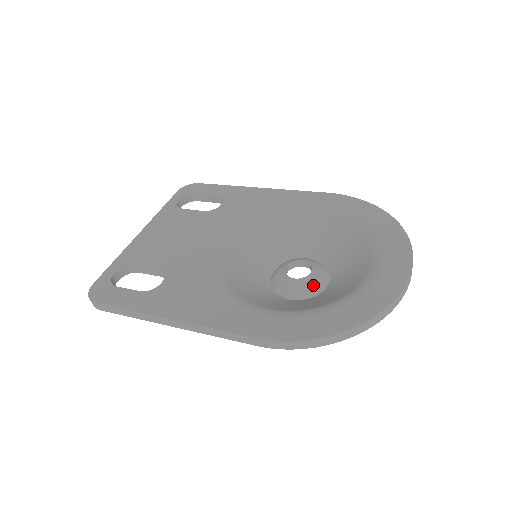
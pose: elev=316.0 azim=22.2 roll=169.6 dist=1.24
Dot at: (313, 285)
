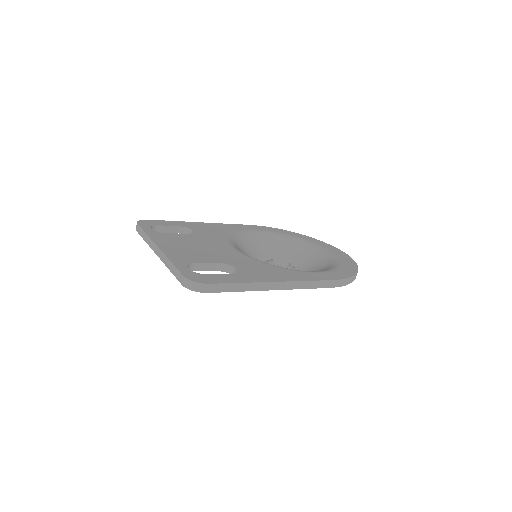
Dot at: occluded
